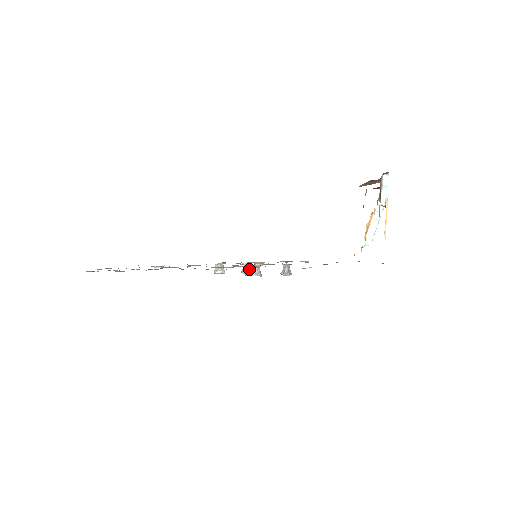
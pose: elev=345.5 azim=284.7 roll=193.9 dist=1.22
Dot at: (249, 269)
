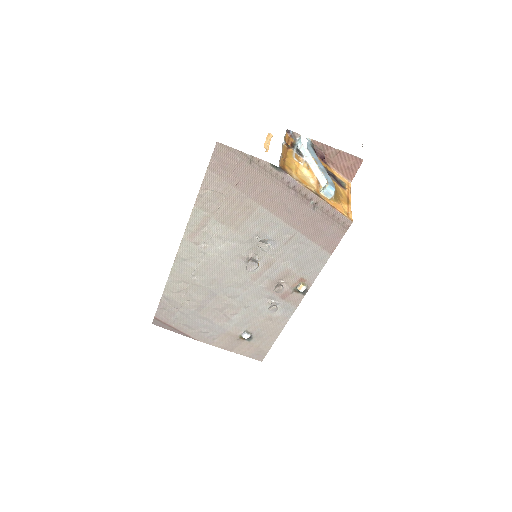
Dot at: (247, 263)
